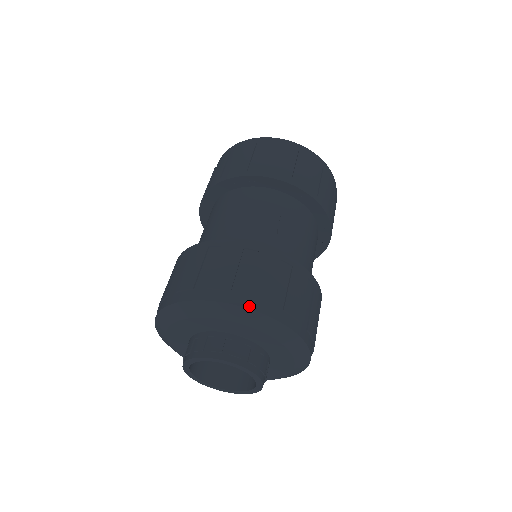
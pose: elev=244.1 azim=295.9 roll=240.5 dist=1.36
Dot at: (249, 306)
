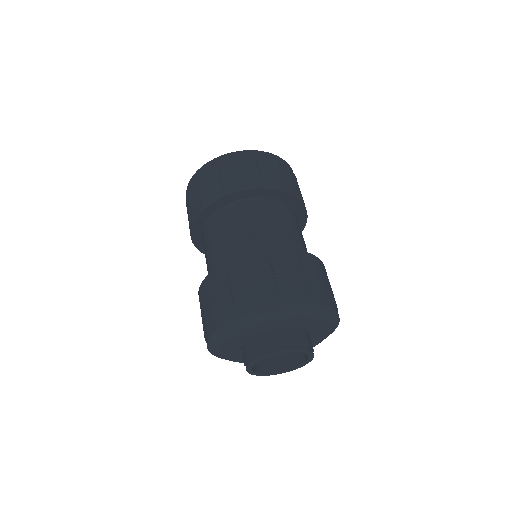
Dot at: (251, 310)
